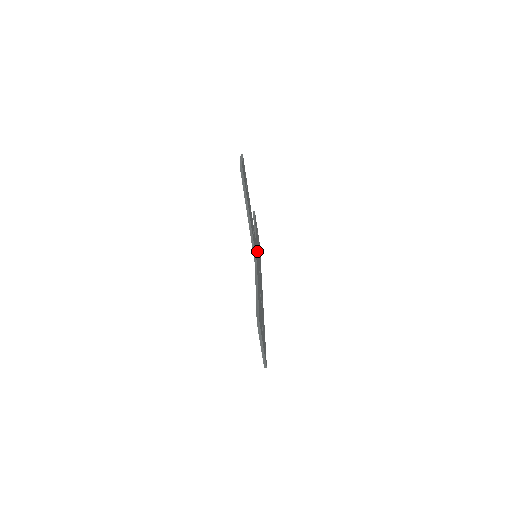
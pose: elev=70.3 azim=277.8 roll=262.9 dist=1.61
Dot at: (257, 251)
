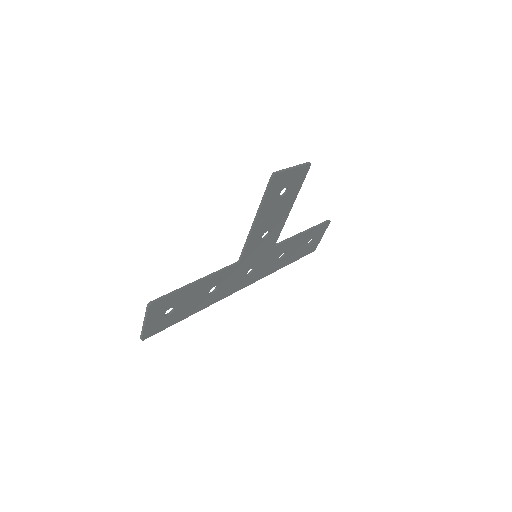
Dot at: (272, 253)
